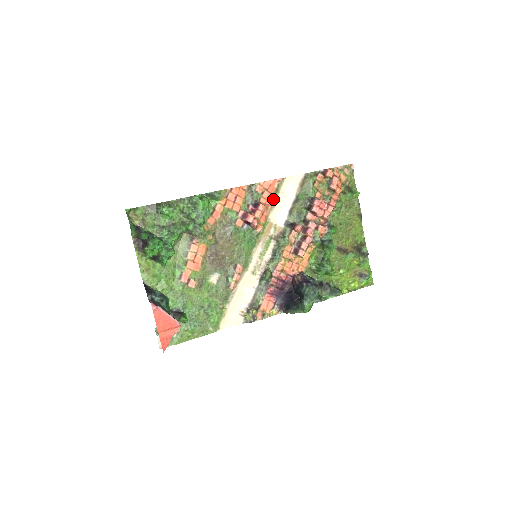
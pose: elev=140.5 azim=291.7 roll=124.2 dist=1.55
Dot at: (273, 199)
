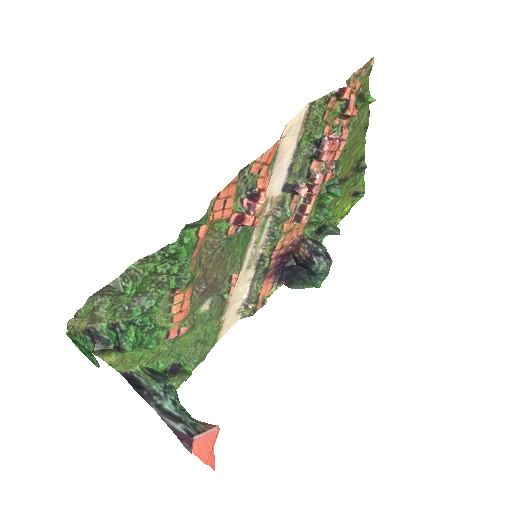
Dot at: (270, 167)
